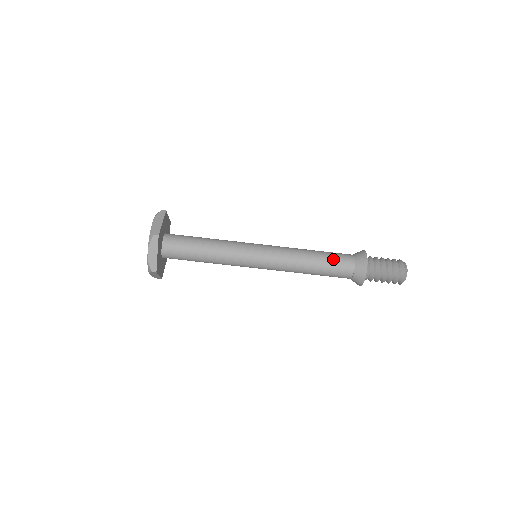
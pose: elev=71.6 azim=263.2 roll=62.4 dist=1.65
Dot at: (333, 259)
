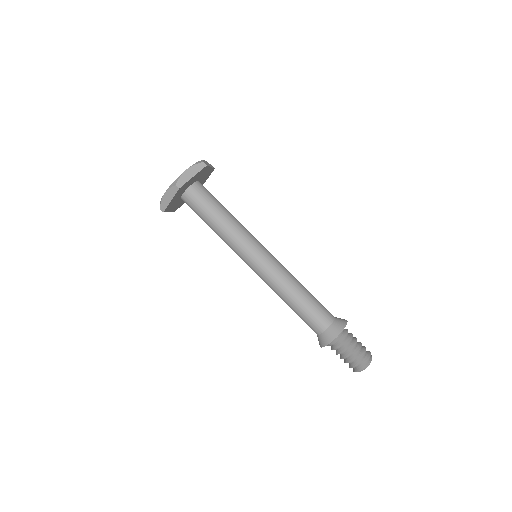
Dot at: (312, 311)
